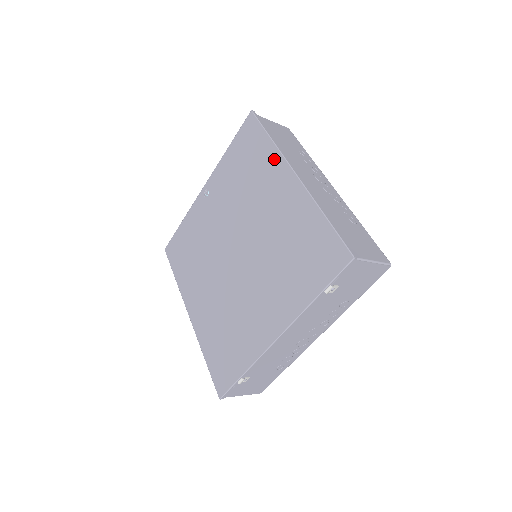
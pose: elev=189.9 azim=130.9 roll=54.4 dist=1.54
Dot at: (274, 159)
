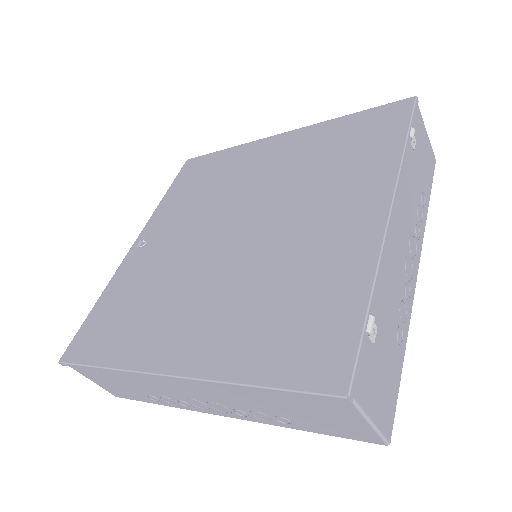
Dot at: (245, 149)
